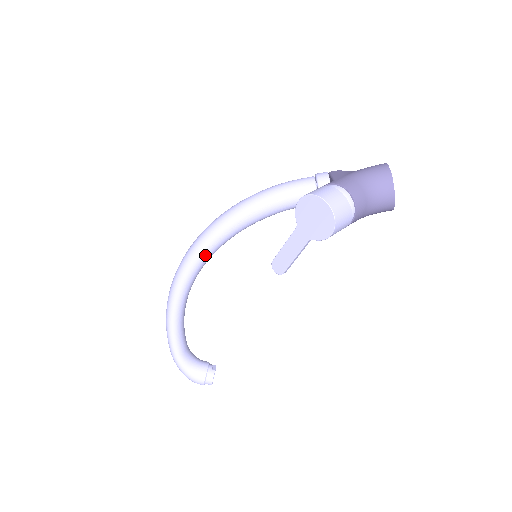
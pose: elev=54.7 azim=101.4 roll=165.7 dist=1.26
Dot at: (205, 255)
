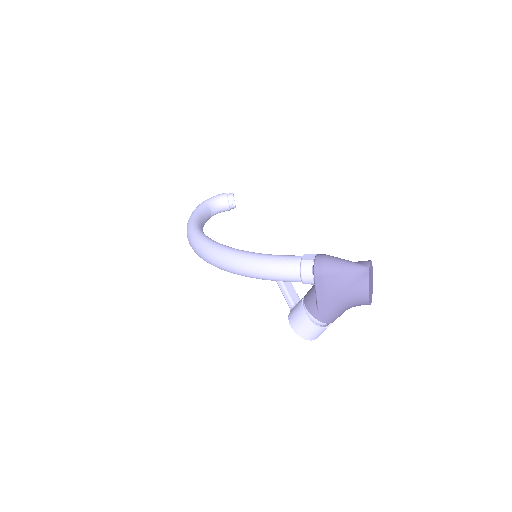
Dot at: occluded
